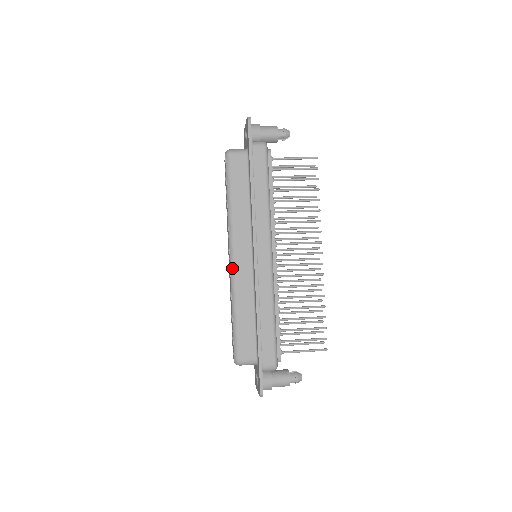
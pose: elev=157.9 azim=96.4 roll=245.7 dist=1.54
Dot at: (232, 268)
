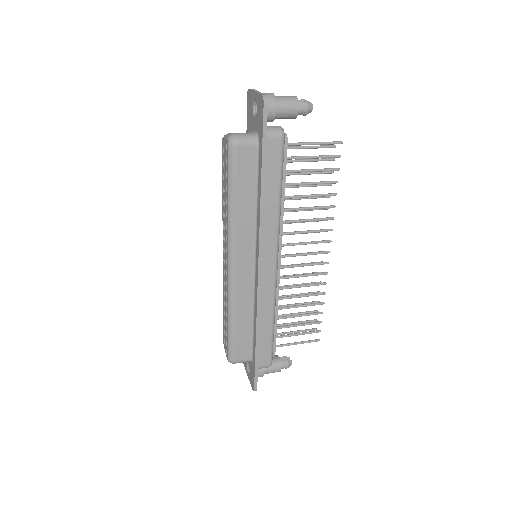
Dot at: (231, 278)
